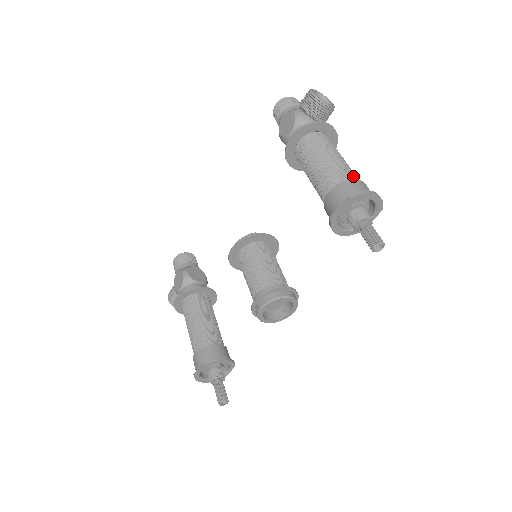
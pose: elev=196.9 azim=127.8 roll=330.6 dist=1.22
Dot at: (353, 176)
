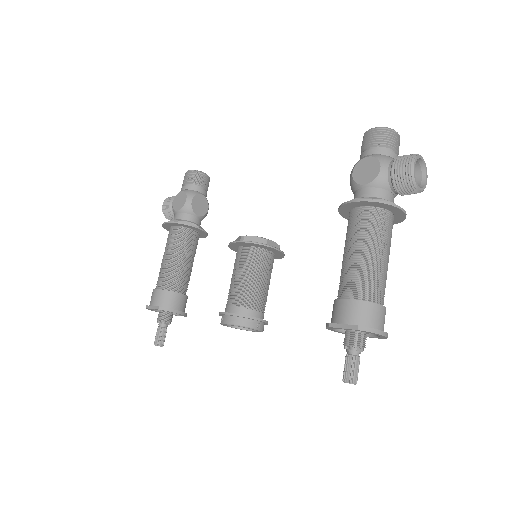
Dot at: (381, 295)
